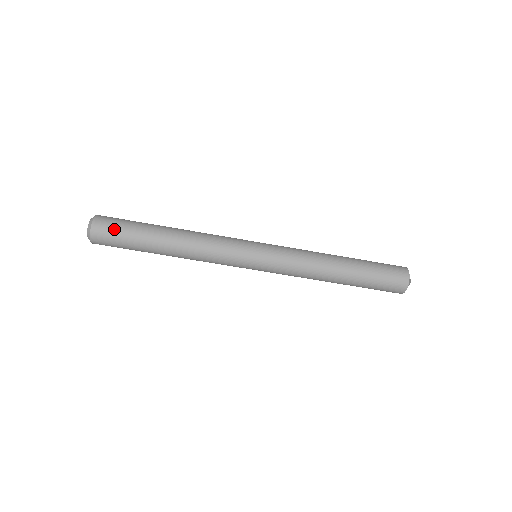
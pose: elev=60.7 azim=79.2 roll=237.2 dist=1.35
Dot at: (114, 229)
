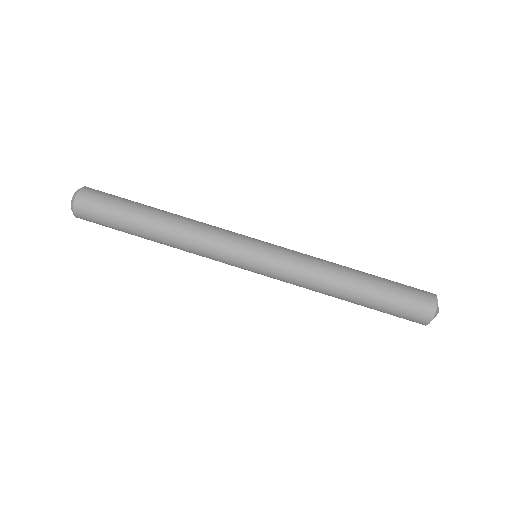
Dot at: occluded
